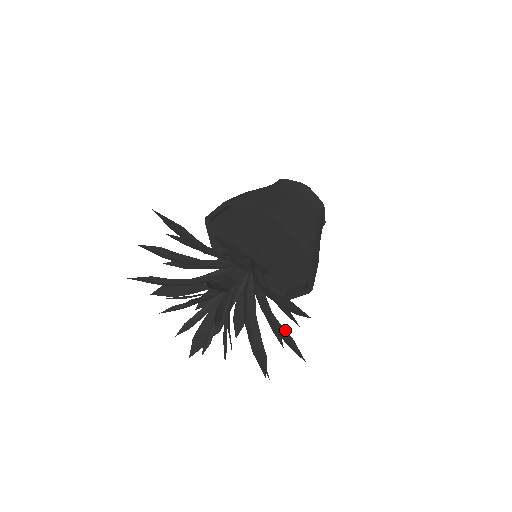
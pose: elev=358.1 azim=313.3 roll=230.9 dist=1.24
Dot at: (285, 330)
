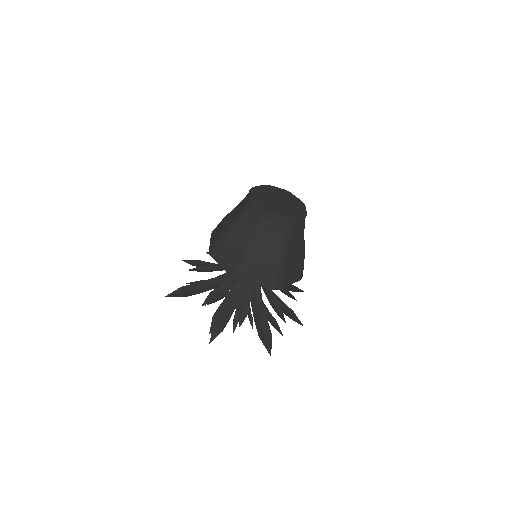
Dot at: (284, 313)
